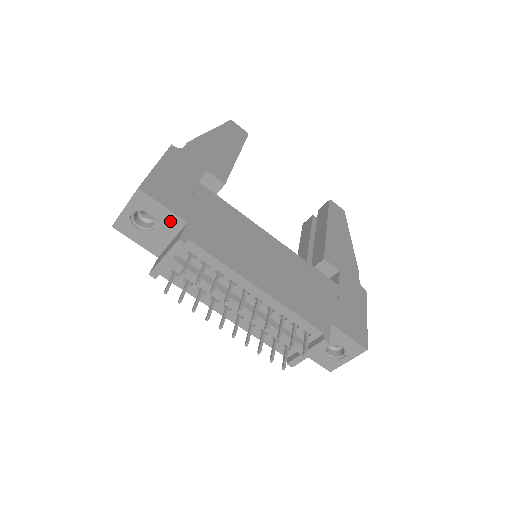
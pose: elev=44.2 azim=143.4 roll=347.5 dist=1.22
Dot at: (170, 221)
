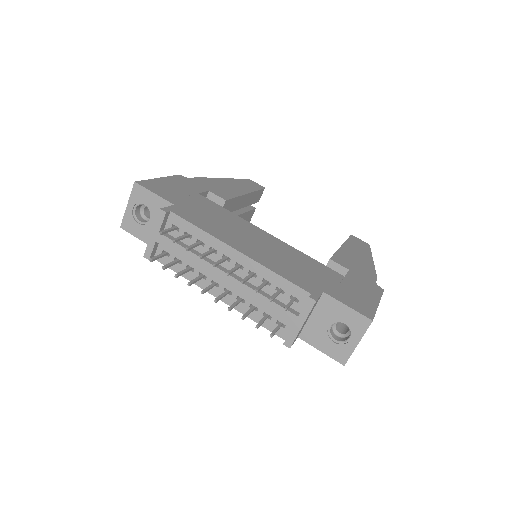
Dot at: (161, 207)
